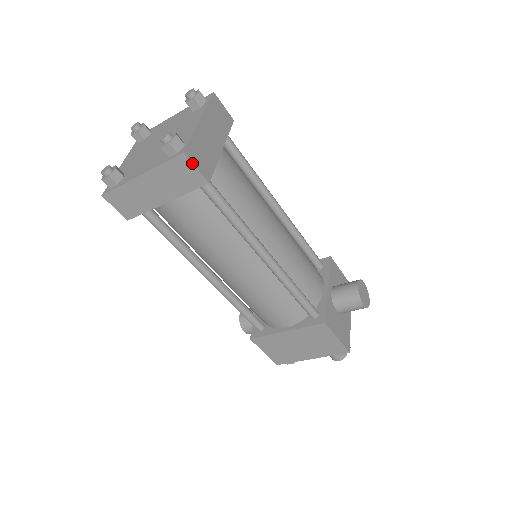
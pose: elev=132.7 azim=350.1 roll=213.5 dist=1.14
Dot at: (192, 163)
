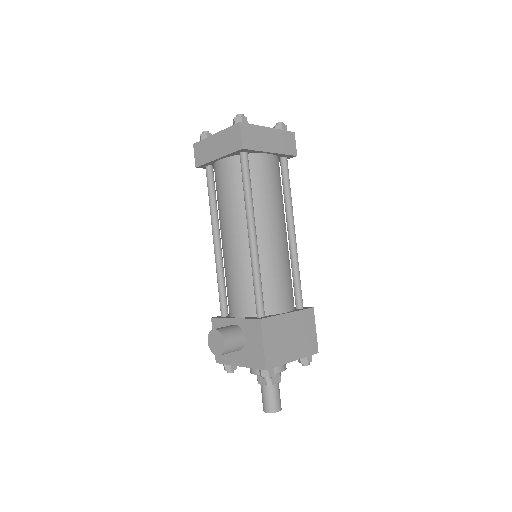
Dot at: (295, 140)
